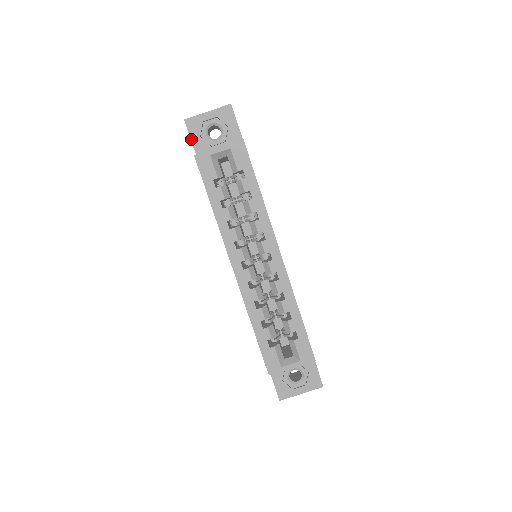
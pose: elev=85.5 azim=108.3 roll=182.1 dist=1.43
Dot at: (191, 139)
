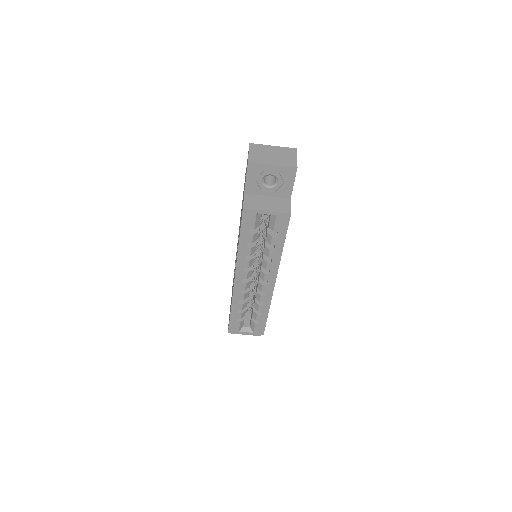
Dot at: (246, 178)
